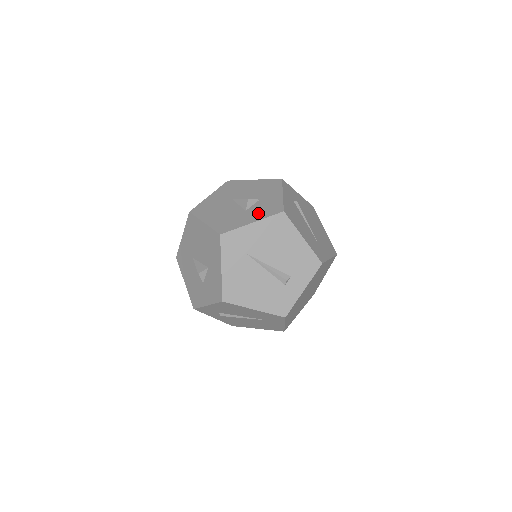
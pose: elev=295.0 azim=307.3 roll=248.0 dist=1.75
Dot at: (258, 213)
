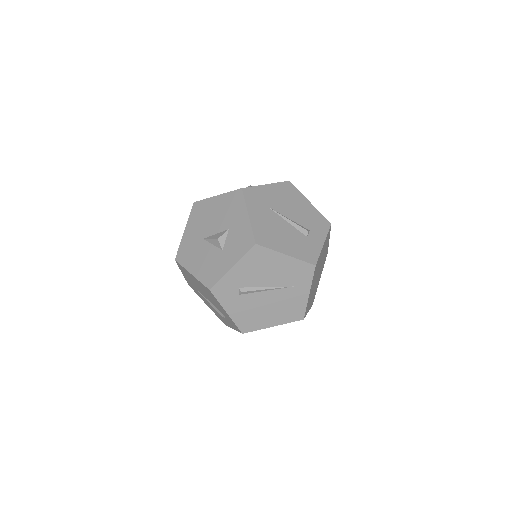
Dot at: occluded
